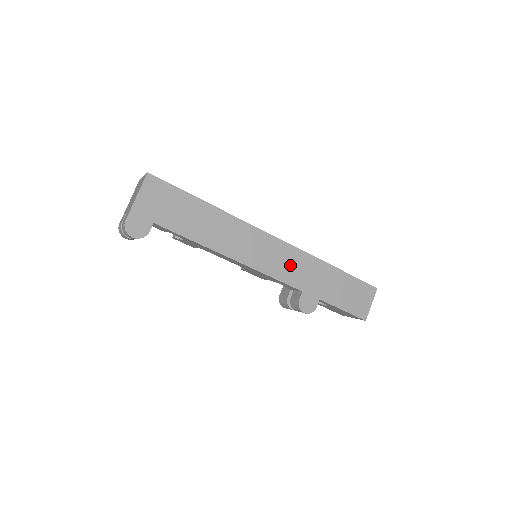
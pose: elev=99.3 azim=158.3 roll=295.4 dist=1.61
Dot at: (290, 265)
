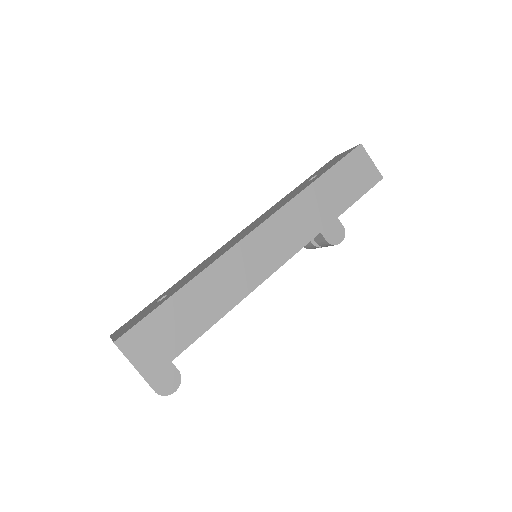
Dot at: (289, 231)
